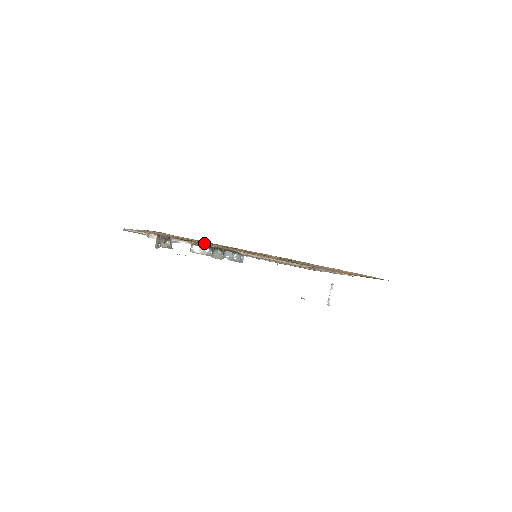
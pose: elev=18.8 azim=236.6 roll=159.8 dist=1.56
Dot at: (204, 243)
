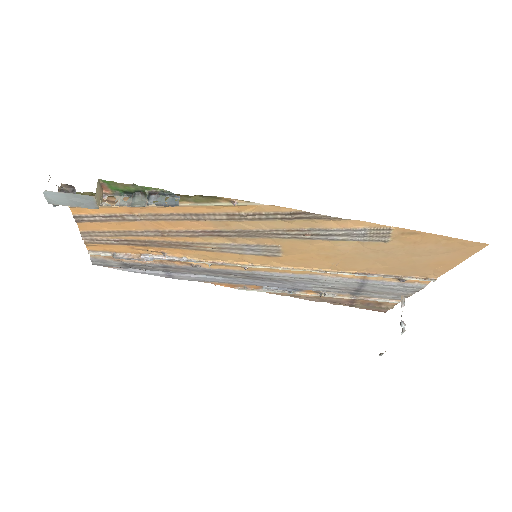
Dot at: (162, 230)
